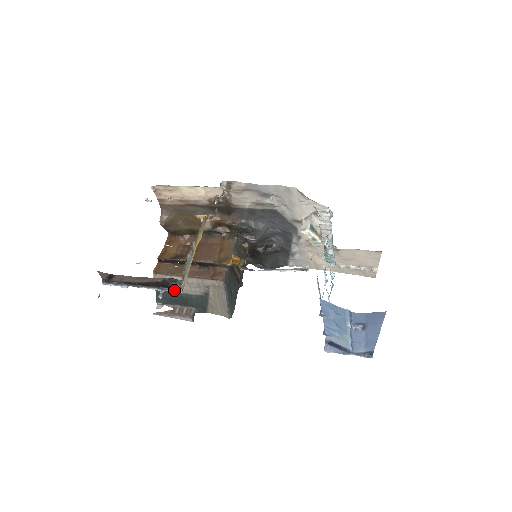
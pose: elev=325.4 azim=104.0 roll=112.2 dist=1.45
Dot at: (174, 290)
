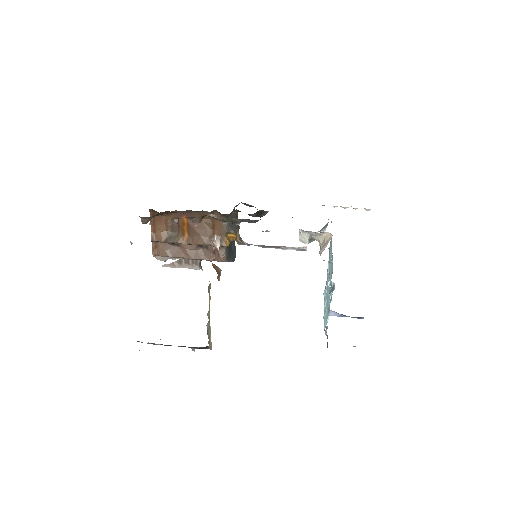
Dot at: occluded
